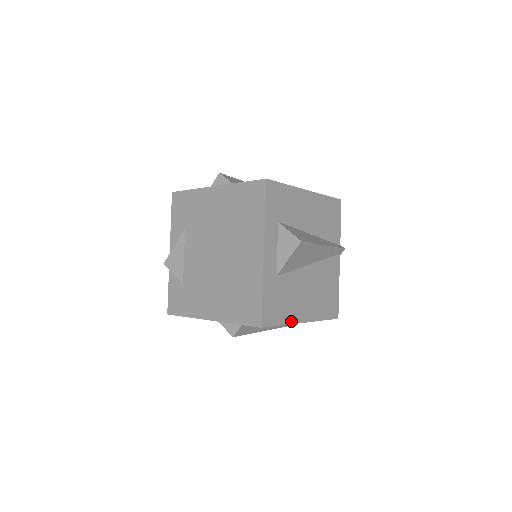
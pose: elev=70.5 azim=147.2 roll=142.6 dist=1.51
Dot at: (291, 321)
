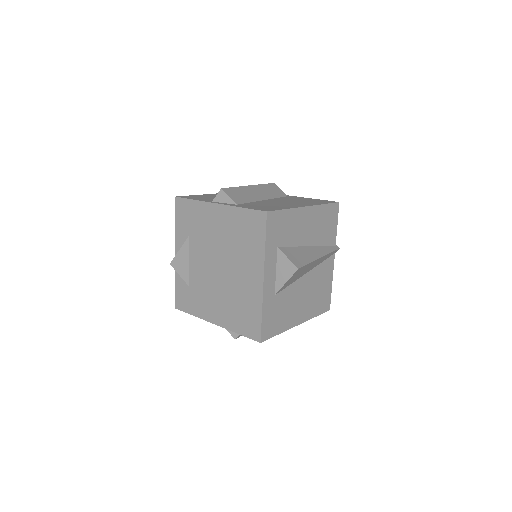
Dot at: (287, 328)
